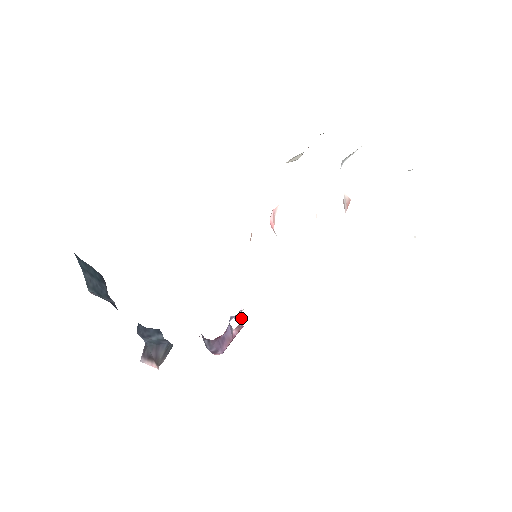
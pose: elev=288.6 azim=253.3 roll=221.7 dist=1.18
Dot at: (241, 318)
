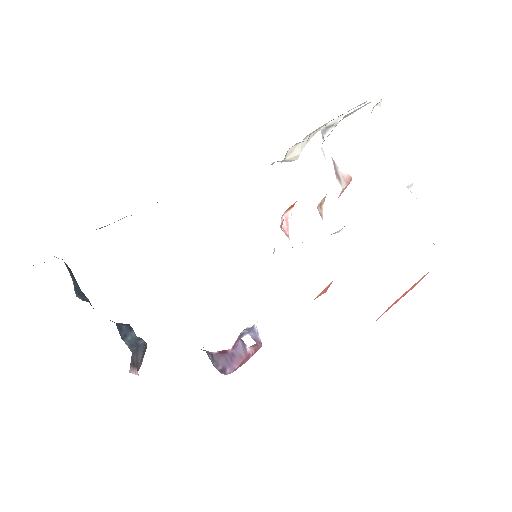
Dot at: (258, 335)
